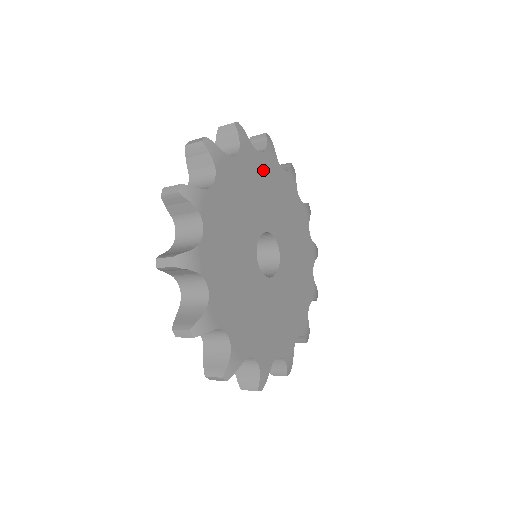
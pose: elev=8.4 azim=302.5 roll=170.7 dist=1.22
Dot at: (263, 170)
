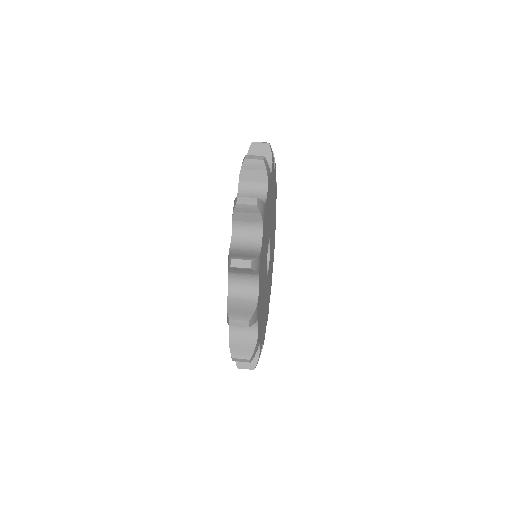
Dot at: (271, 187)
